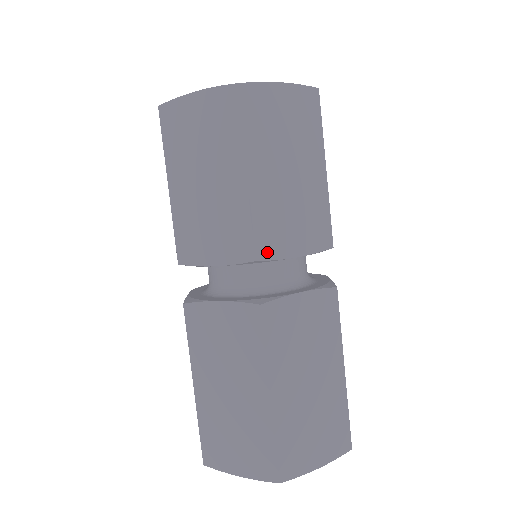
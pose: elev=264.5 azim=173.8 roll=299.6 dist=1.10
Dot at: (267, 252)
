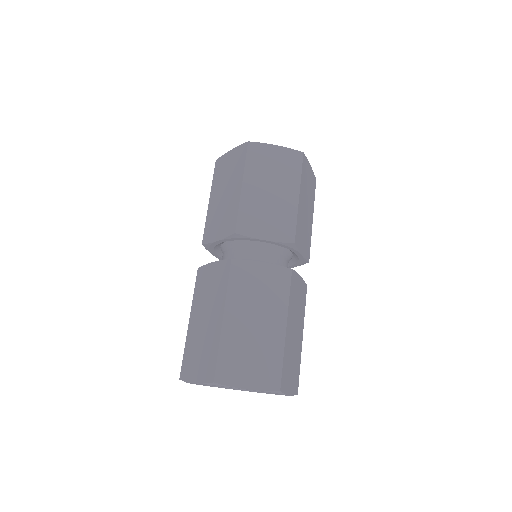
Dot at: (297, 242)
